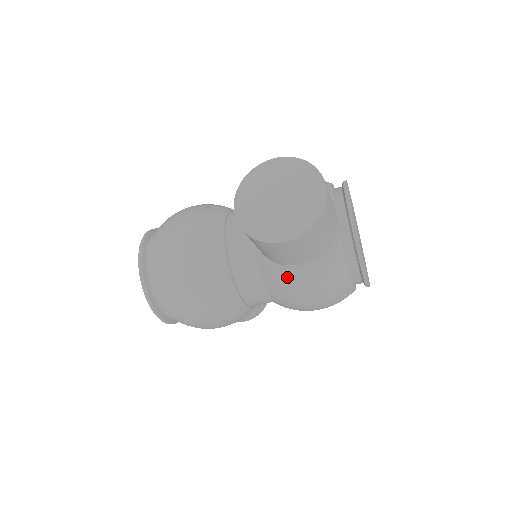
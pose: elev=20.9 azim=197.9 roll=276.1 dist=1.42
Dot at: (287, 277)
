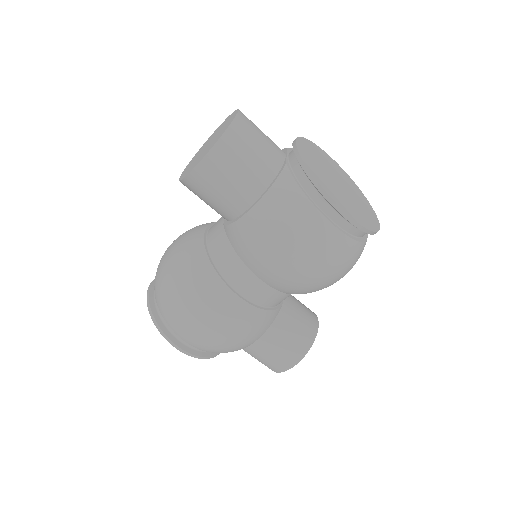
Dot at: (243, 225)
